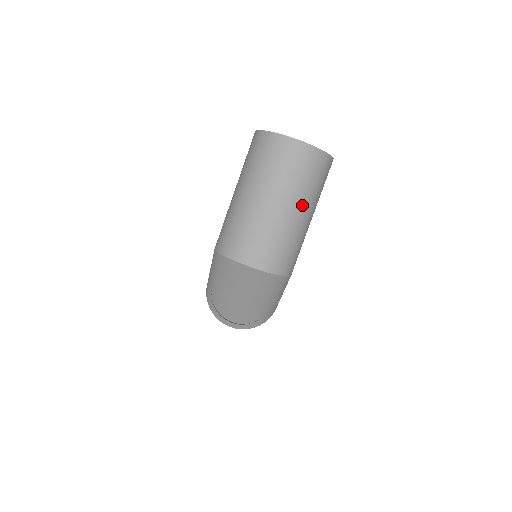
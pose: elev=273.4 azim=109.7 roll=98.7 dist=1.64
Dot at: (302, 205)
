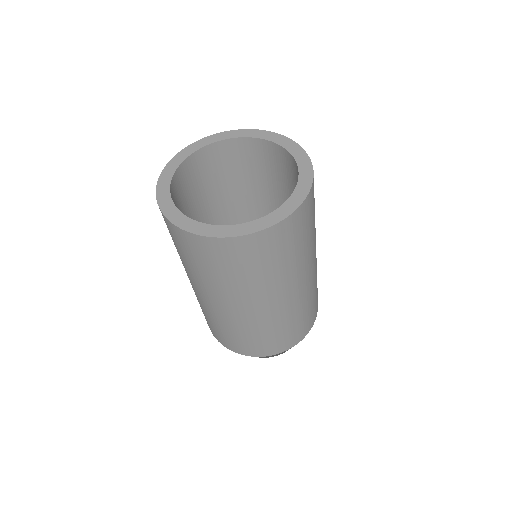
Dot at: (298, 279)
